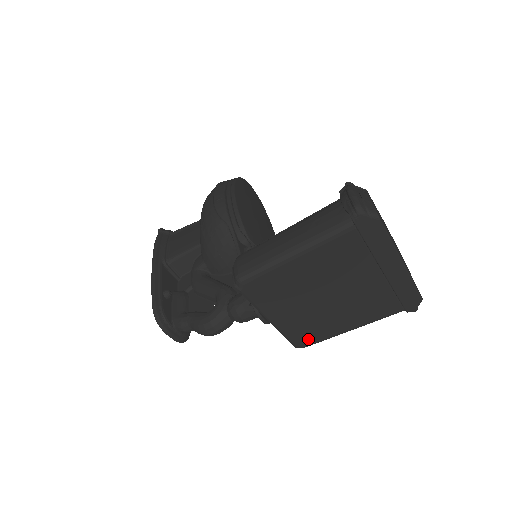
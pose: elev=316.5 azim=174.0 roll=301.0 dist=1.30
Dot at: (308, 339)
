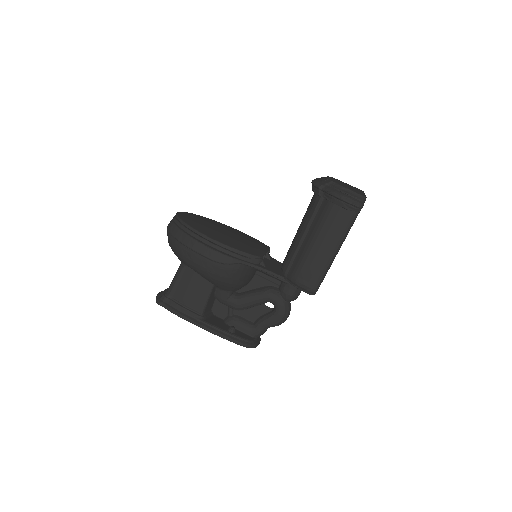
Dot at: occluded
